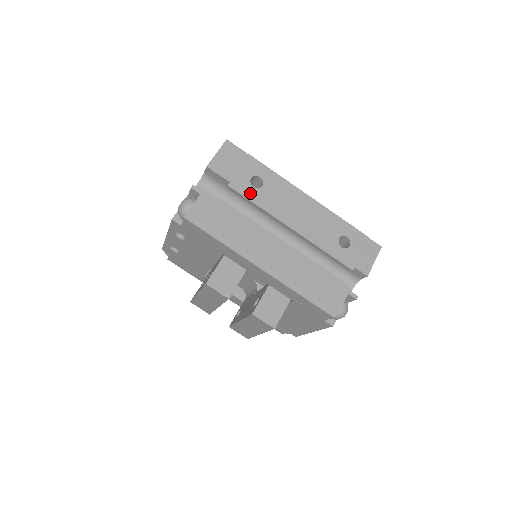
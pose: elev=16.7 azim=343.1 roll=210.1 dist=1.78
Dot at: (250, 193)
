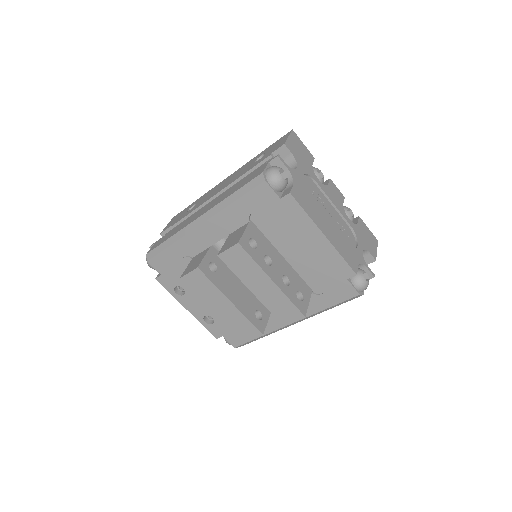
Dot at: occluded
